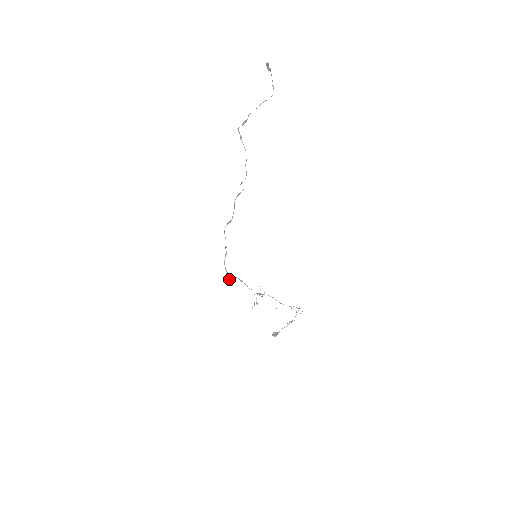
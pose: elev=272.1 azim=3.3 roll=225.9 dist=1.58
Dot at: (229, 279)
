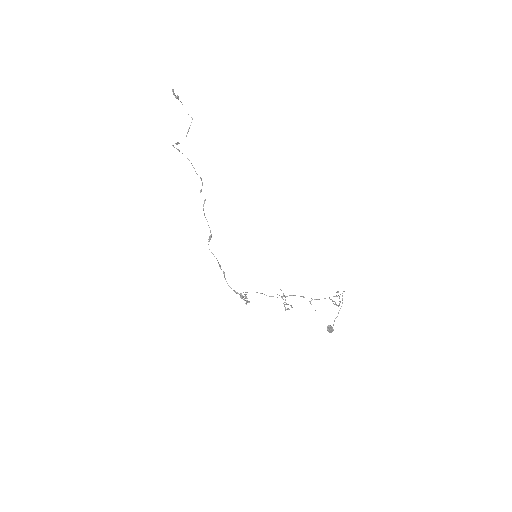
Dot at: (242, 298)
